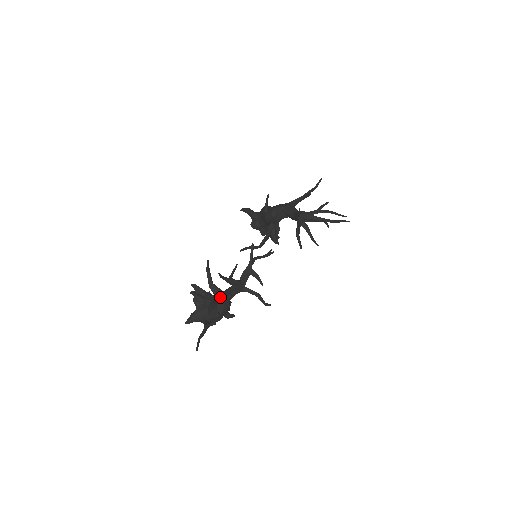
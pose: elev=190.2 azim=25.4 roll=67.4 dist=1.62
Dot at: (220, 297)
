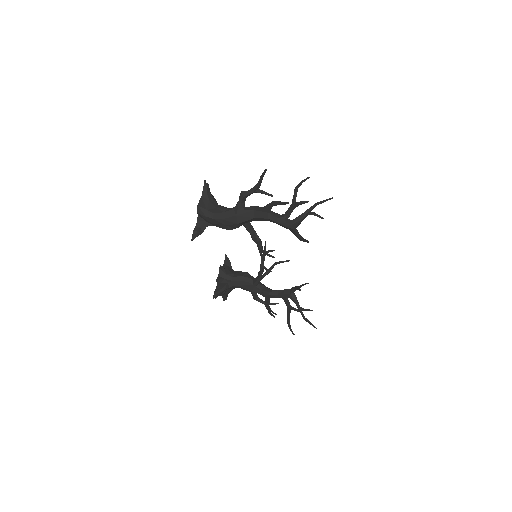
Dot at: occluded
